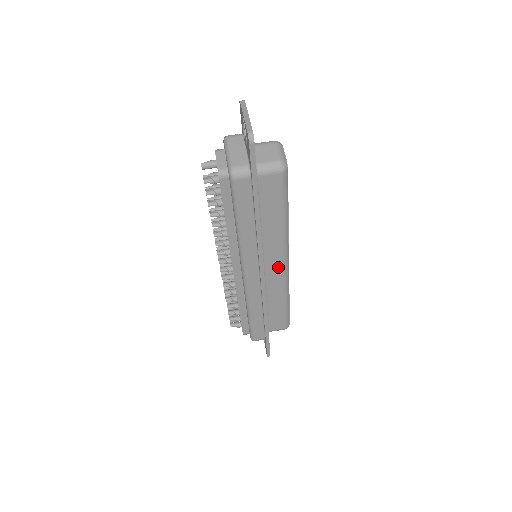
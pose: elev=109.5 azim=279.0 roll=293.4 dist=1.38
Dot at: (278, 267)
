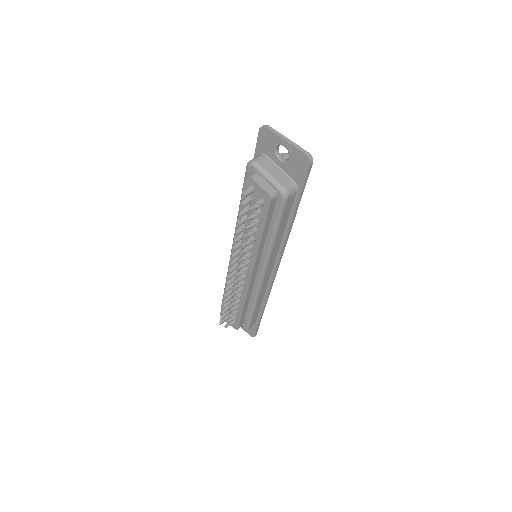
Dot at: occluded
